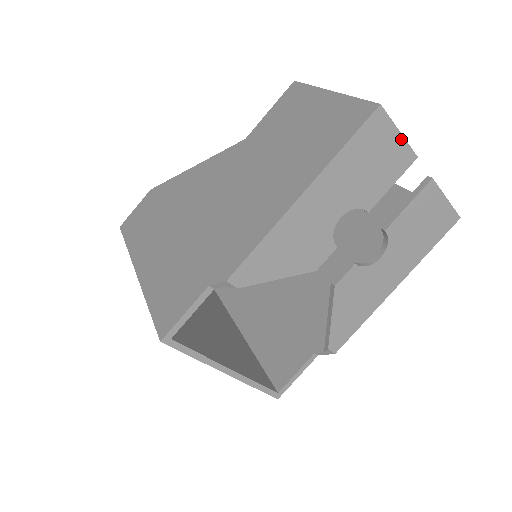
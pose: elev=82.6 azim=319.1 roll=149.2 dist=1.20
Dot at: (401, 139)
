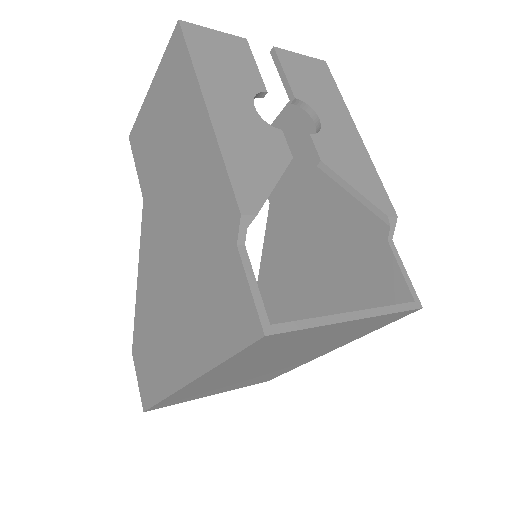
Dot at: (221, 34)
